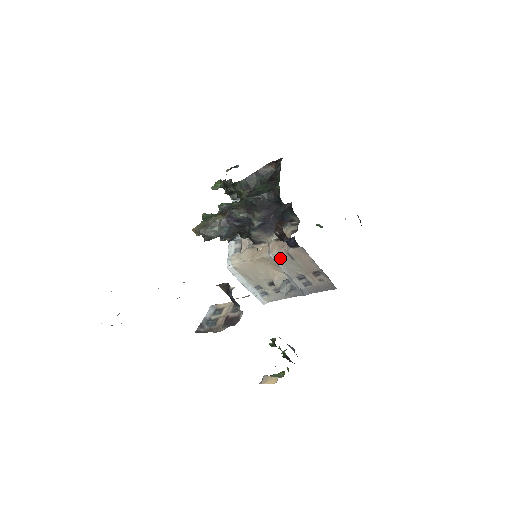
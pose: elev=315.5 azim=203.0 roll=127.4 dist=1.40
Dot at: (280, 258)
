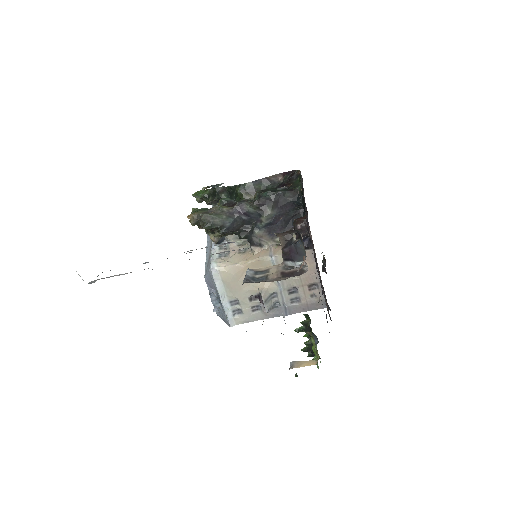
Dot at: (281, 262)
